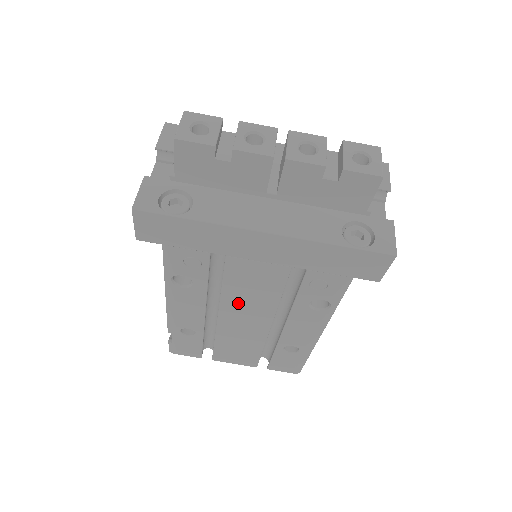
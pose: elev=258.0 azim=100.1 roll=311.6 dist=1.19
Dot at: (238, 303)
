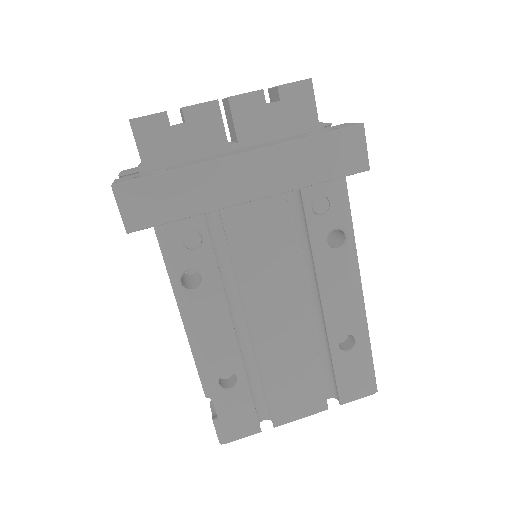
Dot at: (260, 286)
